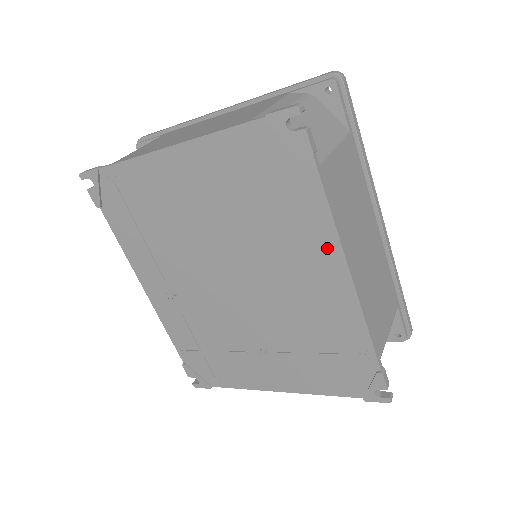
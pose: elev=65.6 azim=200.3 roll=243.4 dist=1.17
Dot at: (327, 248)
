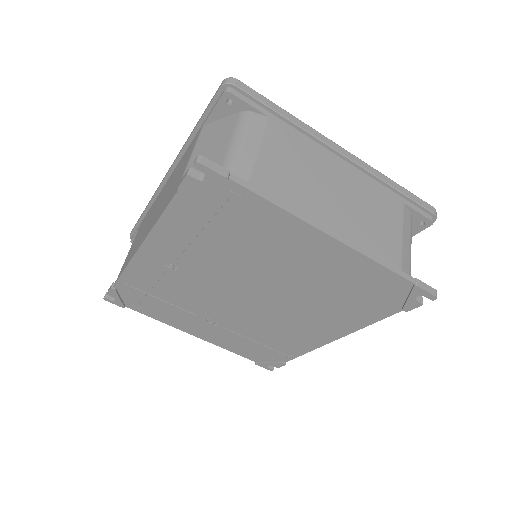
Dot at: (343, 328)
